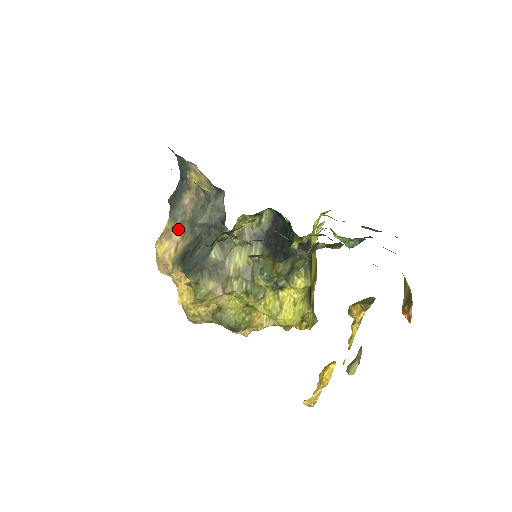
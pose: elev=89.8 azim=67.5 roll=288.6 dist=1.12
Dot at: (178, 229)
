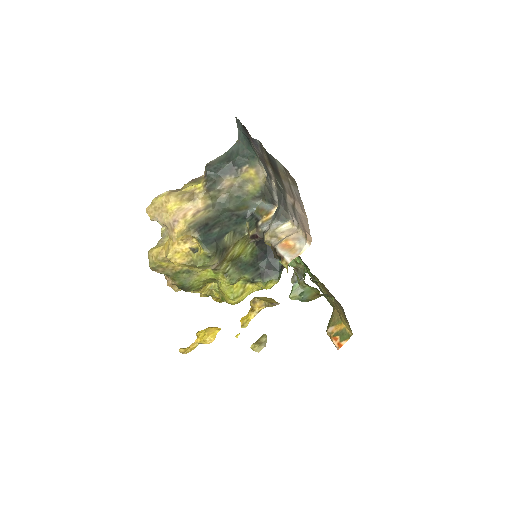
Dot at: (206, 199)
